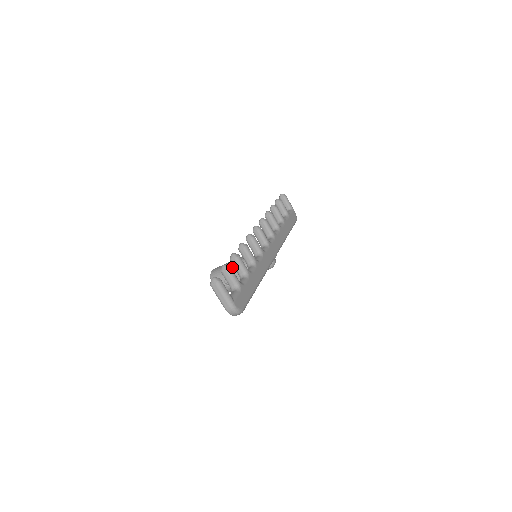
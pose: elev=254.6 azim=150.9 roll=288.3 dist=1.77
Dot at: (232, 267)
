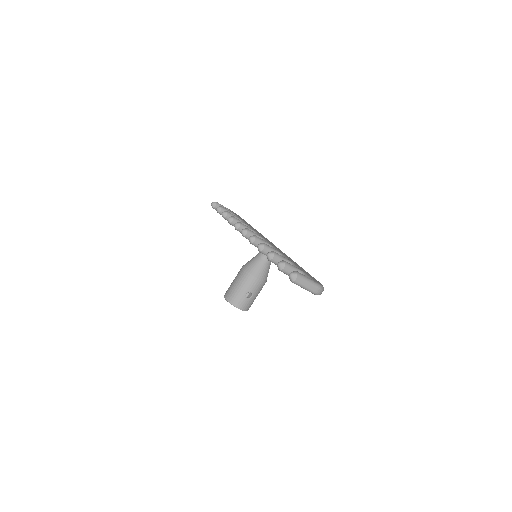
Dot at: (244, 279)
